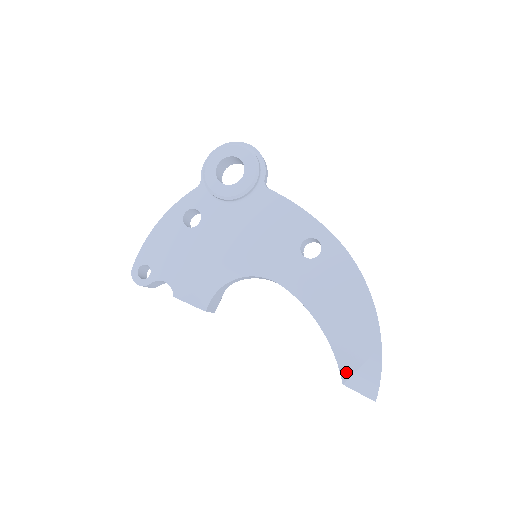
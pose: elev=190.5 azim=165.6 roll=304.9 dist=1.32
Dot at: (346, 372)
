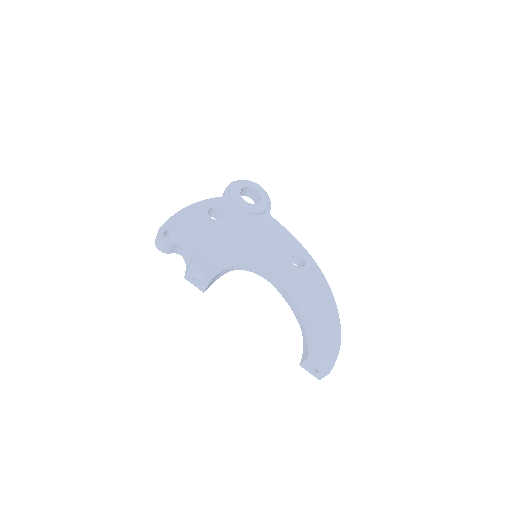
Dot at: (314, 347)
